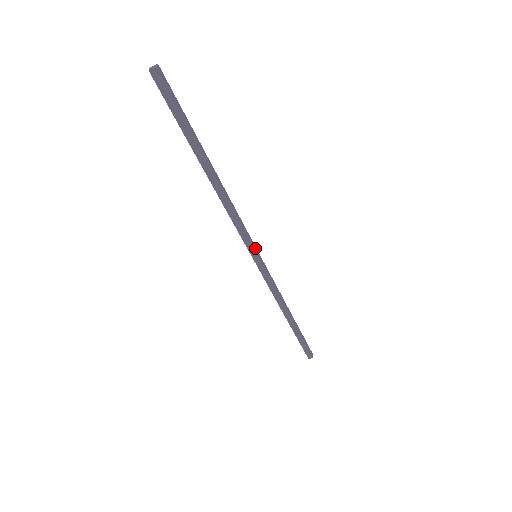
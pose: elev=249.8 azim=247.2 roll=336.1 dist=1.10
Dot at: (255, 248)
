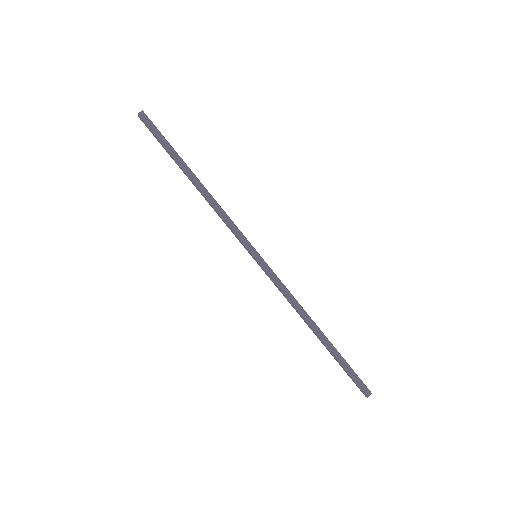
Dot at: (252, 247)
